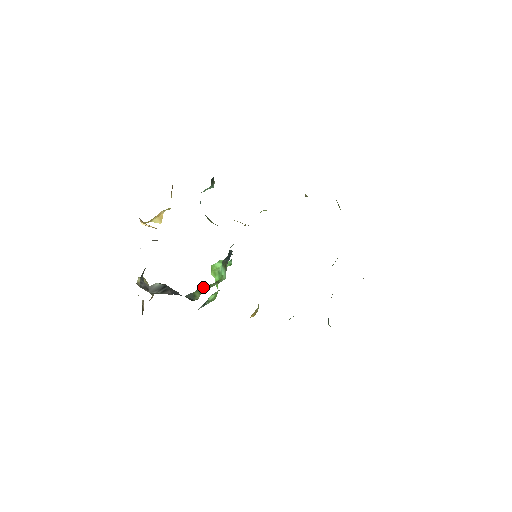
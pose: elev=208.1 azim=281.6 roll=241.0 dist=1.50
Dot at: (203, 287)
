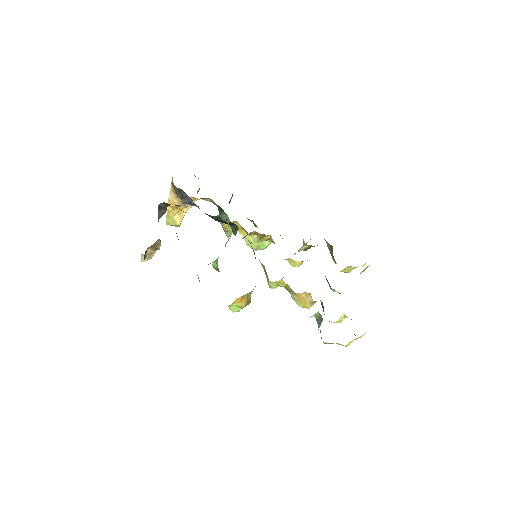
Dot at: occluded
